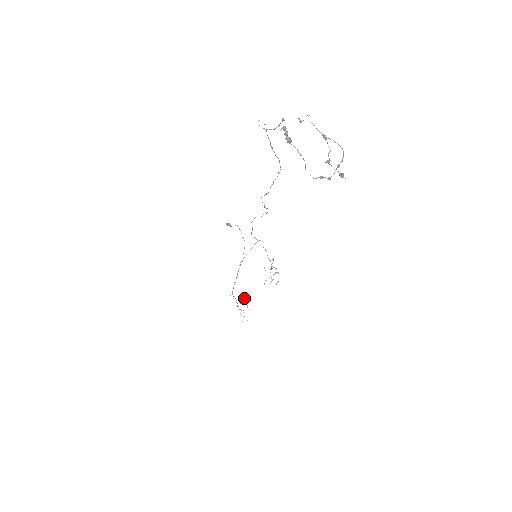
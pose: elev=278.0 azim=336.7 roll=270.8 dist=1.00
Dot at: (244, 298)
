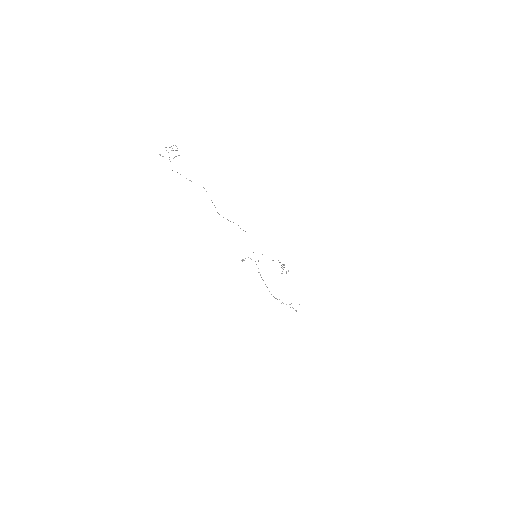
Dot at: occluded
